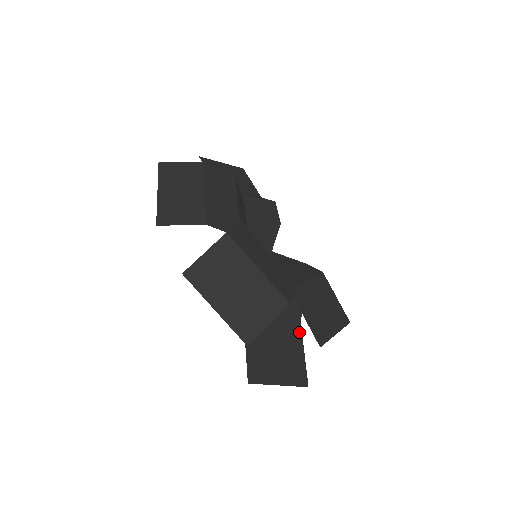
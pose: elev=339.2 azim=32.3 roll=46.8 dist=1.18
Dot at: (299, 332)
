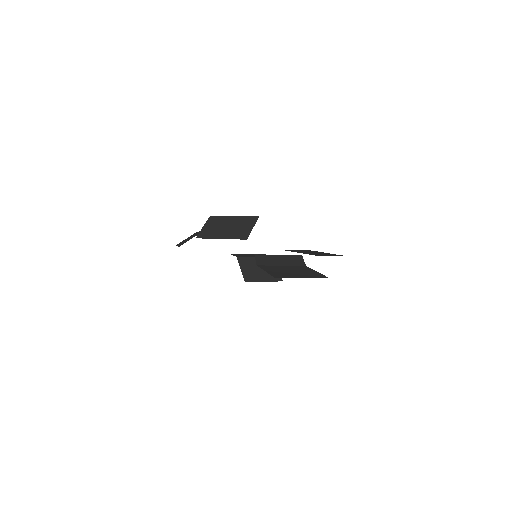
Dot at: (307, 268)
